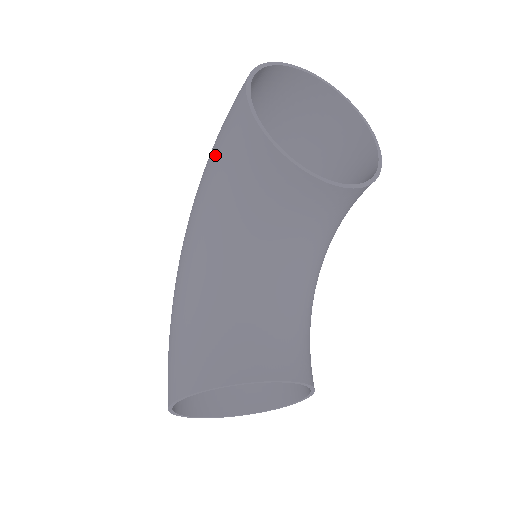
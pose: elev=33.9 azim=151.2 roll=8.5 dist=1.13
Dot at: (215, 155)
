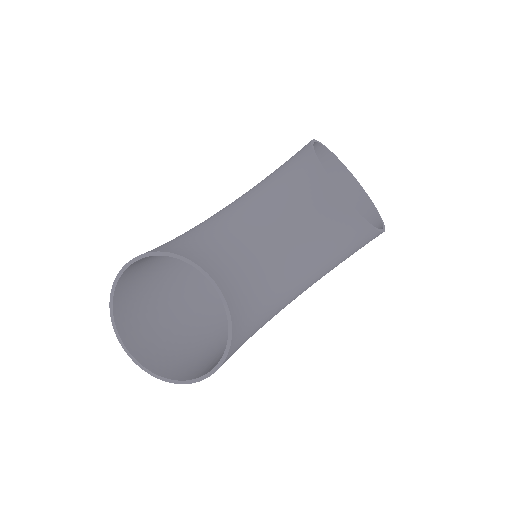
Dot at: occluded
